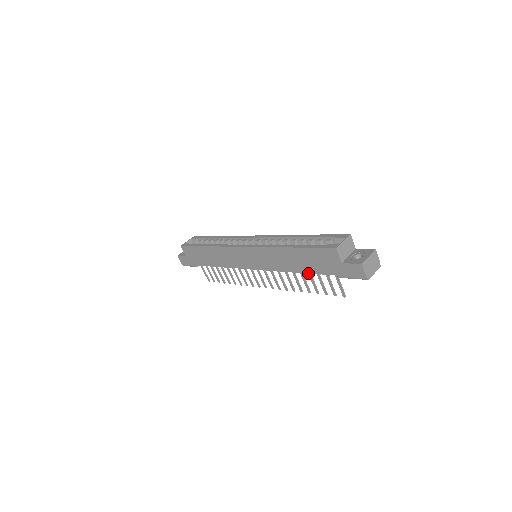
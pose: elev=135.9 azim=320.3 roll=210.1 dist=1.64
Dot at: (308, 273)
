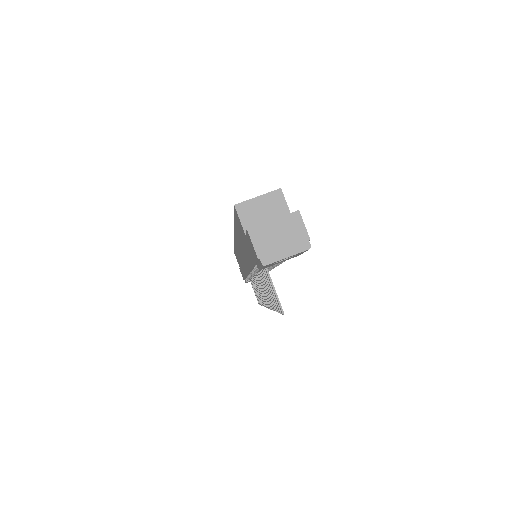
Dot at: (252, 268)
